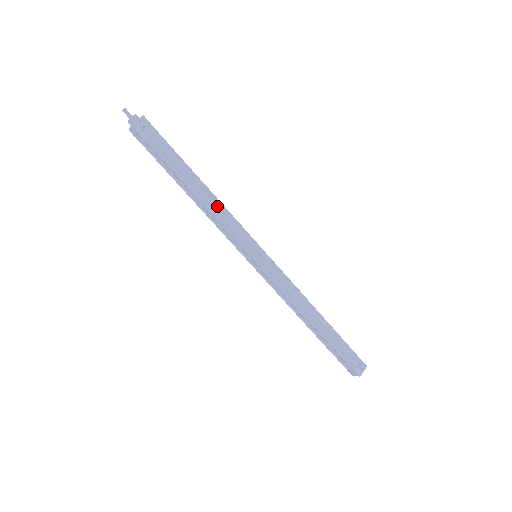
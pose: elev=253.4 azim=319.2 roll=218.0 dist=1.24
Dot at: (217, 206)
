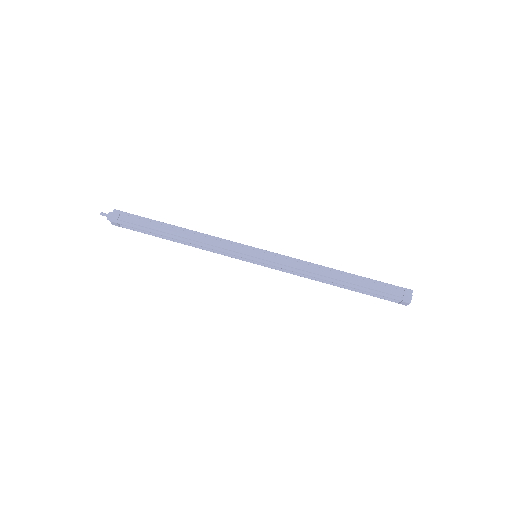
Dot at: occluded
